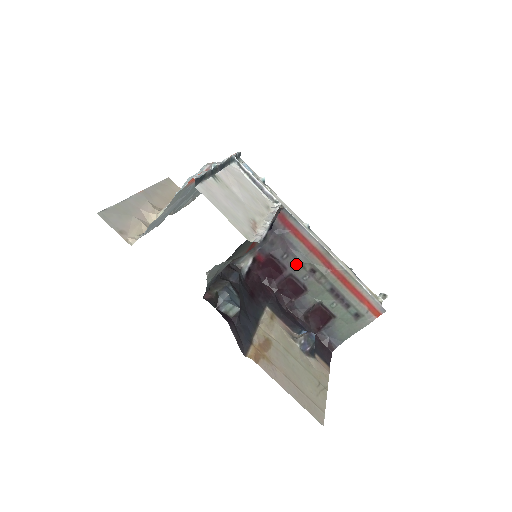
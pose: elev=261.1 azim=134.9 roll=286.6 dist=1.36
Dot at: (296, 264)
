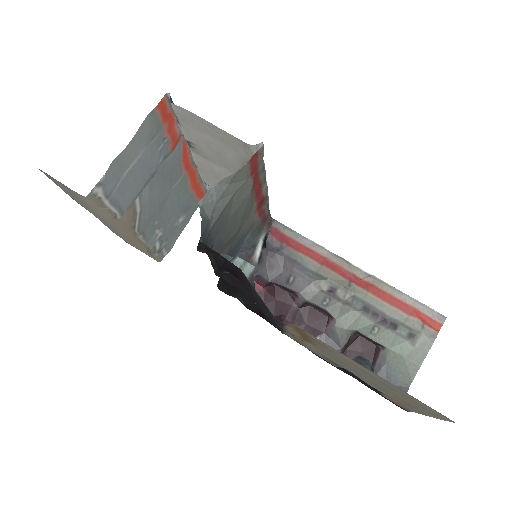
Dot at: (308, 286)
